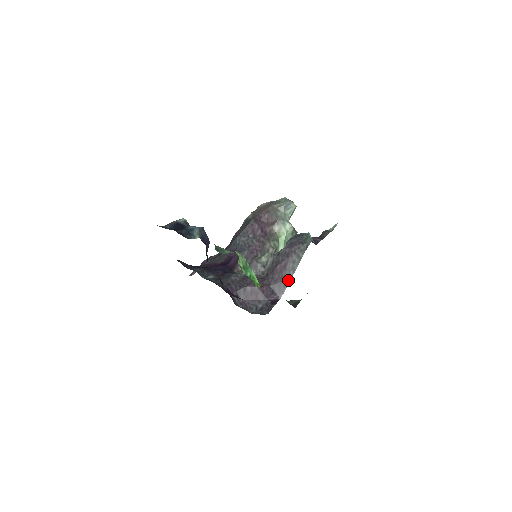
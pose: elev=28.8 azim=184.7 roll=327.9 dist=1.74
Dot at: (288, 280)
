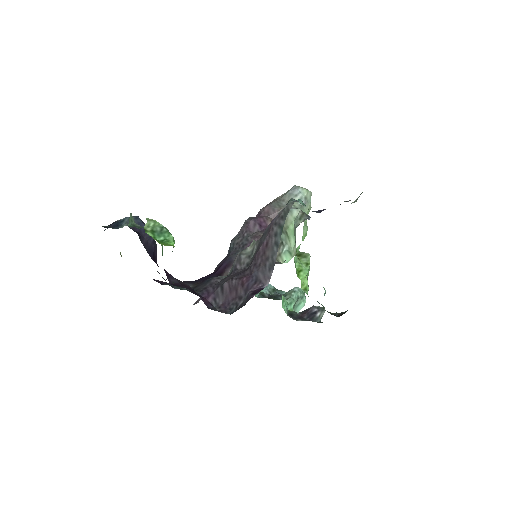
Dot at: (273, 260)
